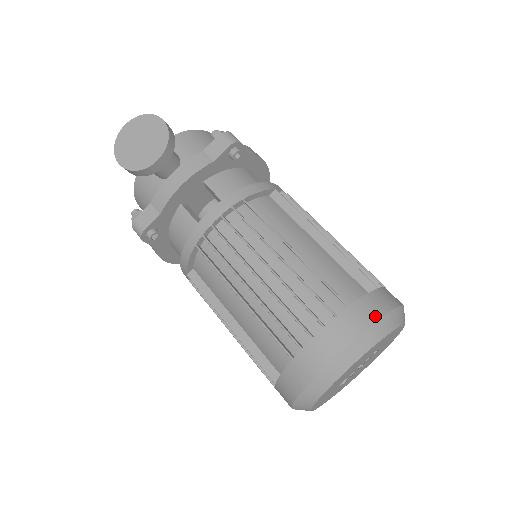
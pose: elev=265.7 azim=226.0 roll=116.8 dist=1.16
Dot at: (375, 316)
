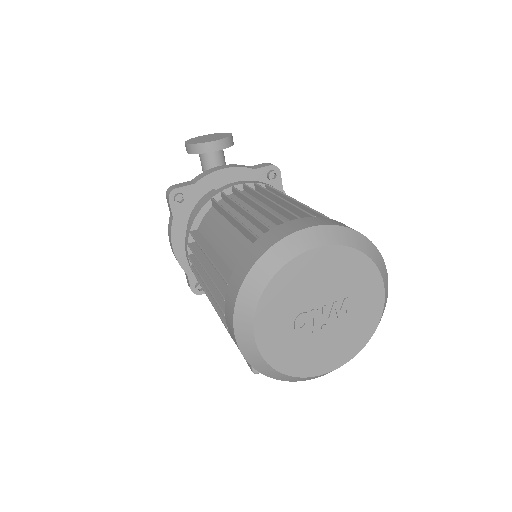
Dot at: (353, 229)
